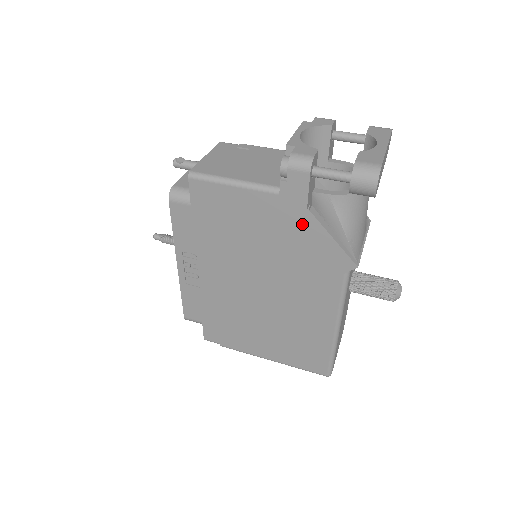
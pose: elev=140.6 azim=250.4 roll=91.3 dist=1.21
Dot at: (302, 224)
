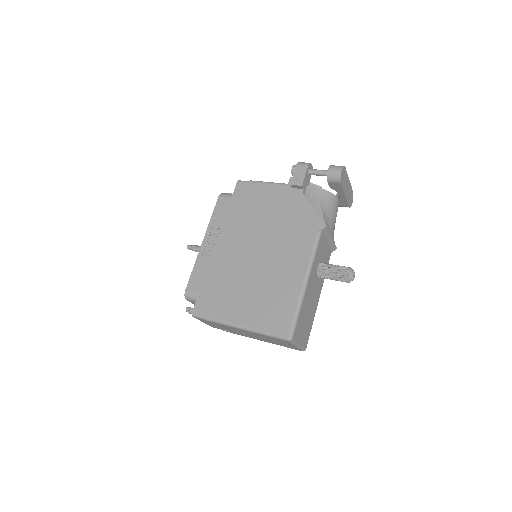
Dot at: (297, 201)
